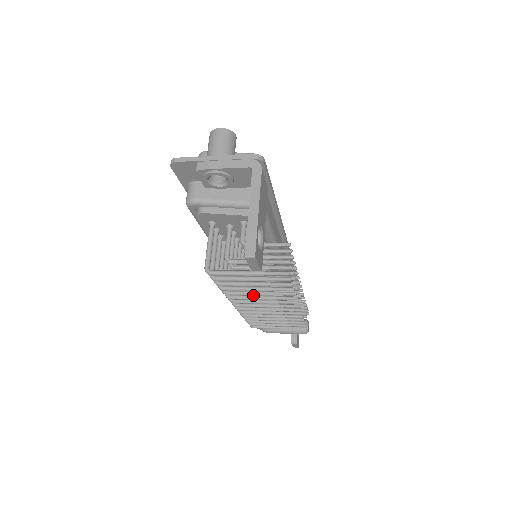
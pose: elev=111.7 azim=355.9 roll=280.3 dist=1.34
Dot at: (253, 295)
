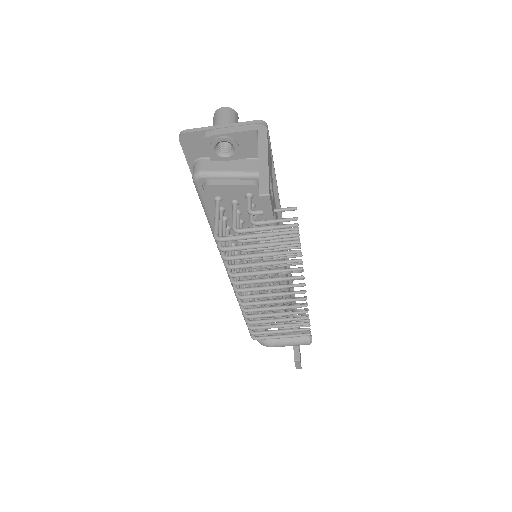
Dot at: (260, 274)
